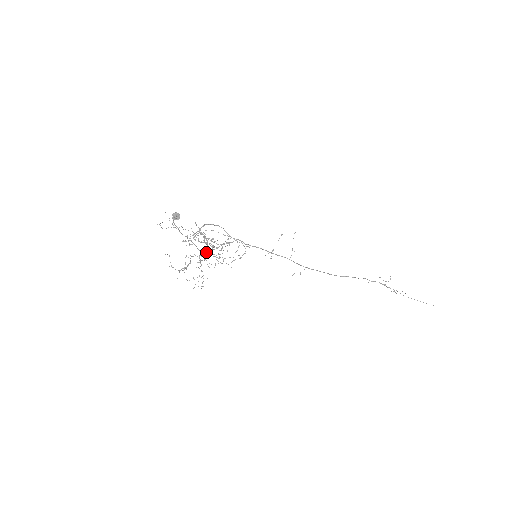
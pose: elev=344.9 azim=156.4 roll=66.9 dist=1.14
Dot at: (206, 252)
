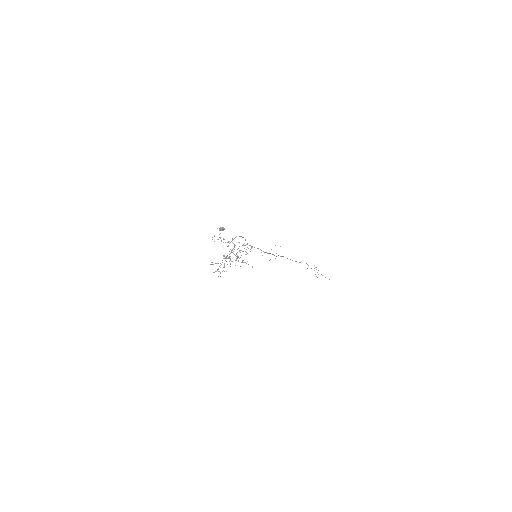
Dot at: occluded
